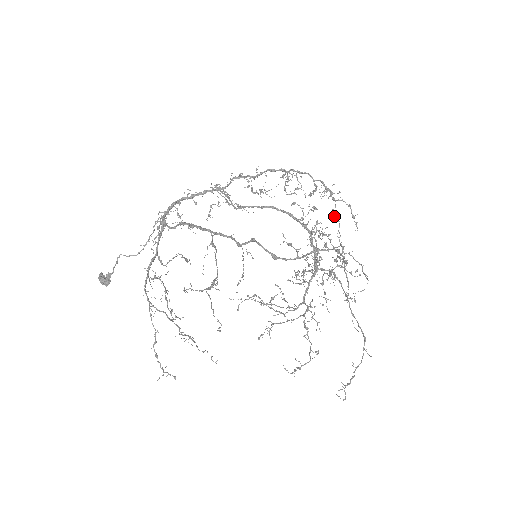
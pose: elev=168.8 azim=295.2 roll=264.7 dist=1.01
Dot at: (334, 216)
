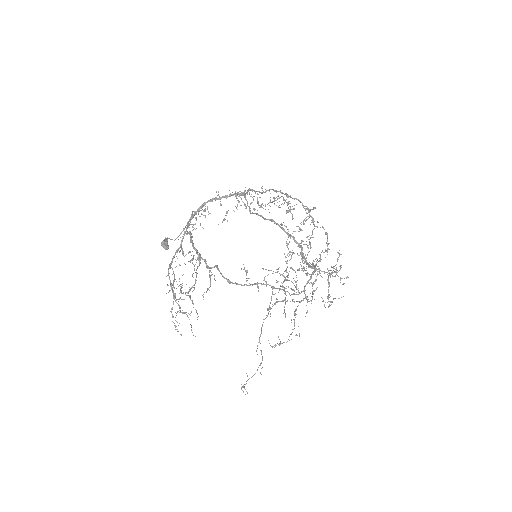
Dot at: (309, 241)
